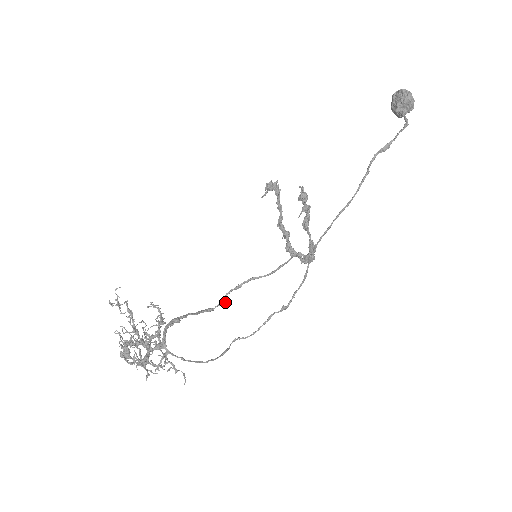
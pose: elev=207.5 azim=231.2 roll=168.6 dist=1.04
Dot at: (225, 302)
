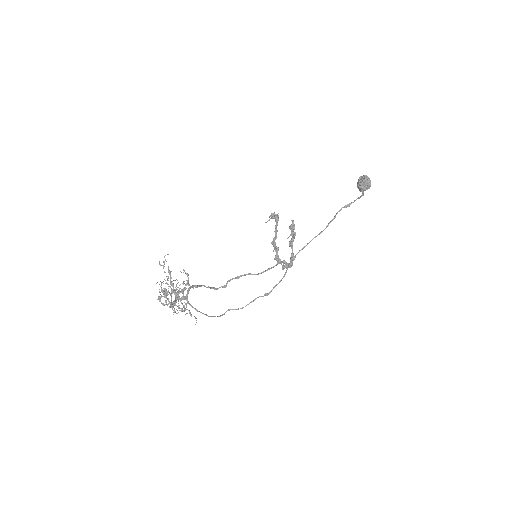
Dot at: (226, 286)
